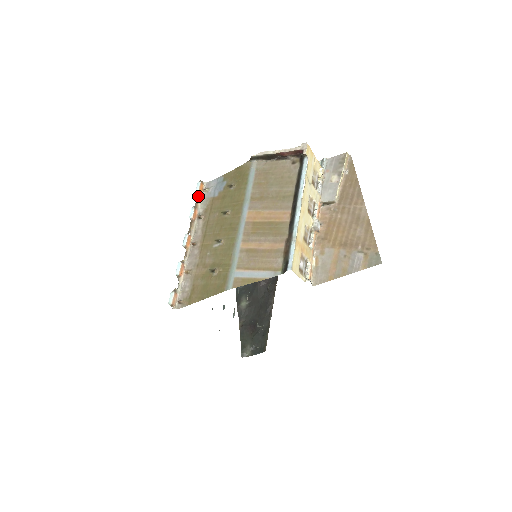
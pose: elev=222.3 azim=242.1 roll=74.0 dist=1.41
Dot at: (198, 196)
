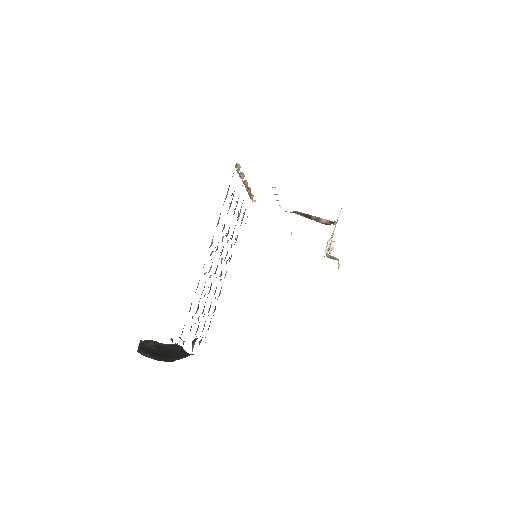
Dot at: occluded
